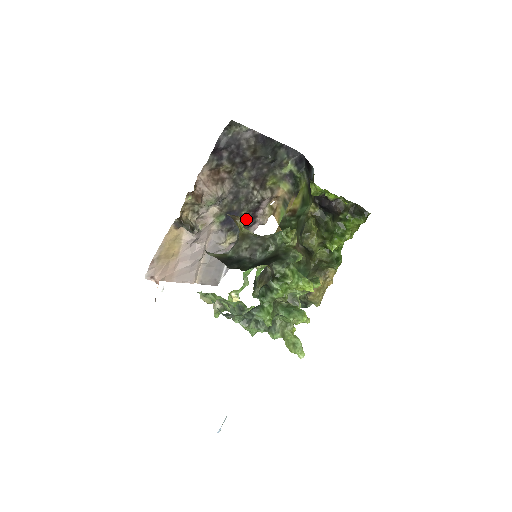
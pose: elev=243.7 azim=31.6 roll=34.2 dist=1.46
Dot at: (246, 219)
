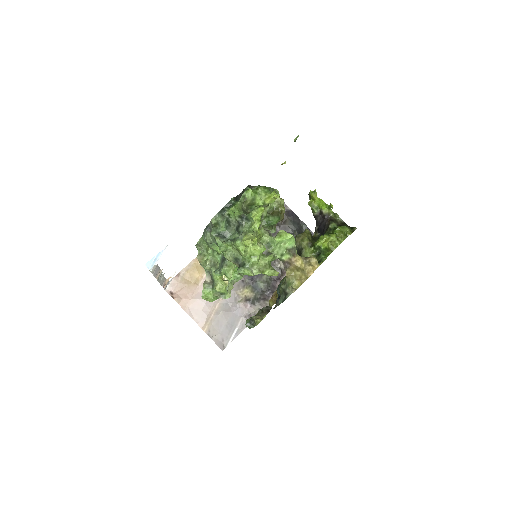
Dot at: (266, 282)
